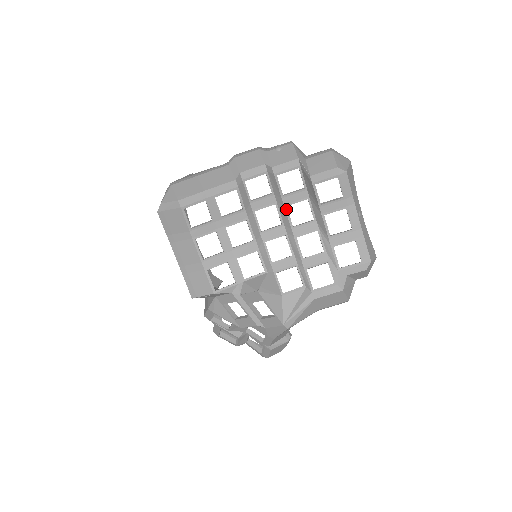
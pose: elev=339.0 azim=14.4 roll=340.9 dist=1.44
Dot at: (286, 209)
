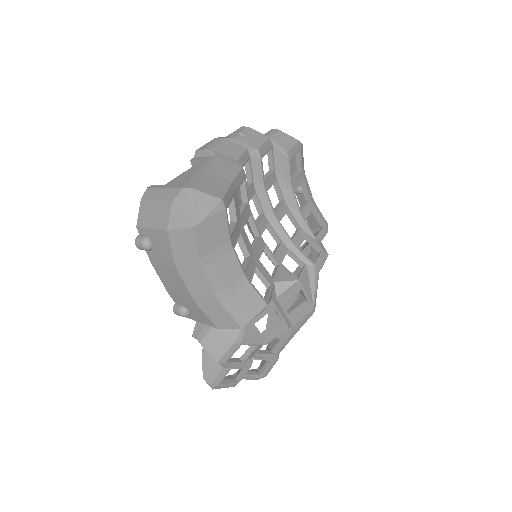
Dot at: (267, 195)
